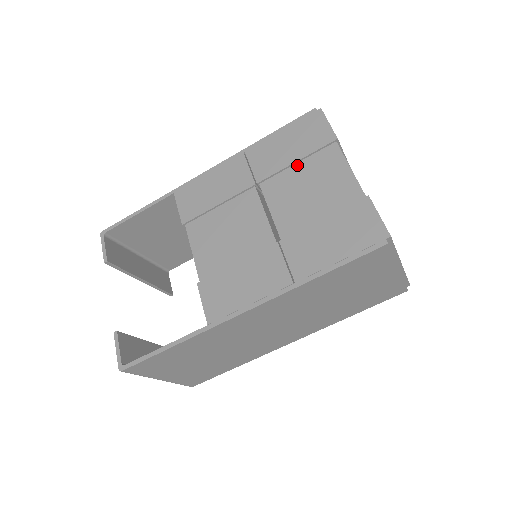
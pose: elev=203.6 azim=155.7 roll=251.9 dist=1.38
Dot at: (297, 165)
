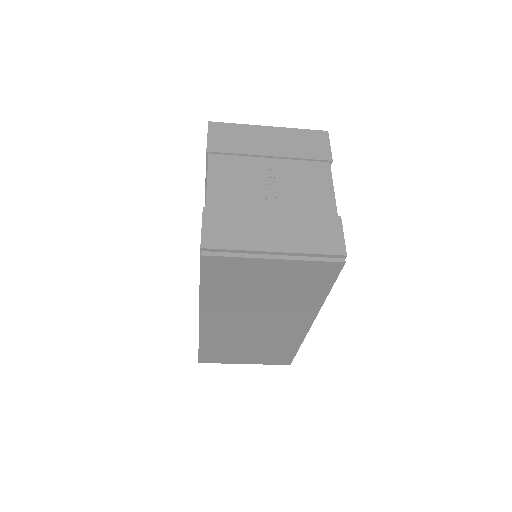
Dot at: occluded
